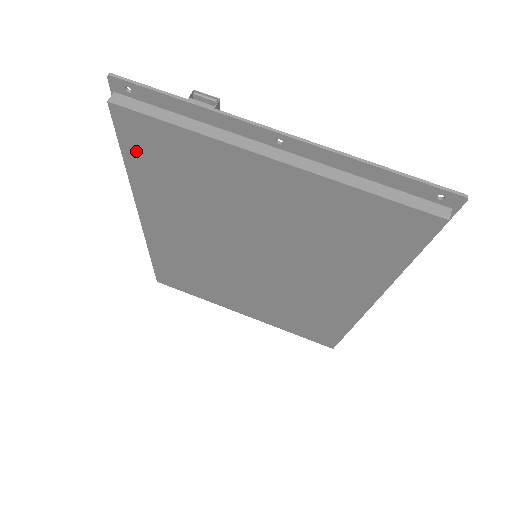
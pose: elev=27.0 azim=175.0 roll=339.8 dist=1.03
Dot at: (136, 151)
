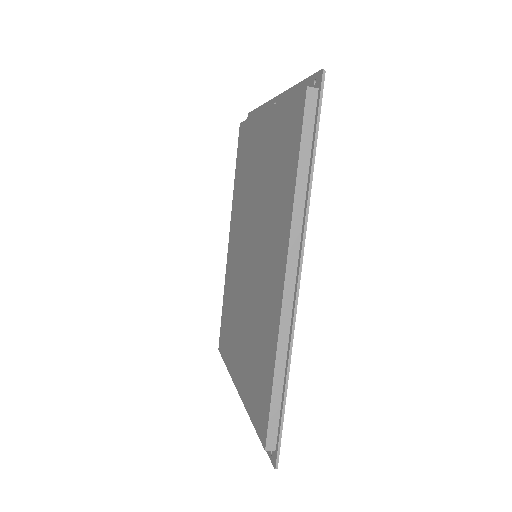
Dot at: (239, 158)
